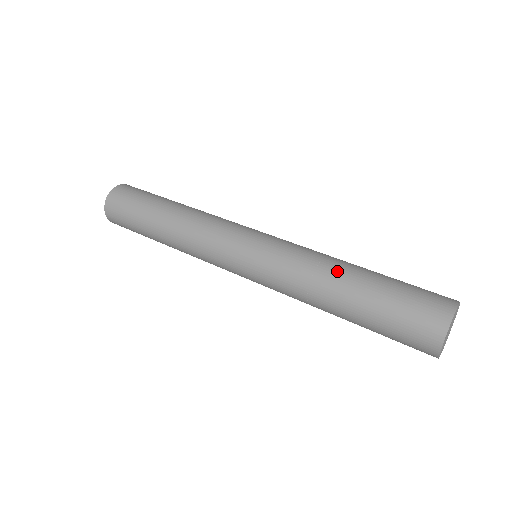
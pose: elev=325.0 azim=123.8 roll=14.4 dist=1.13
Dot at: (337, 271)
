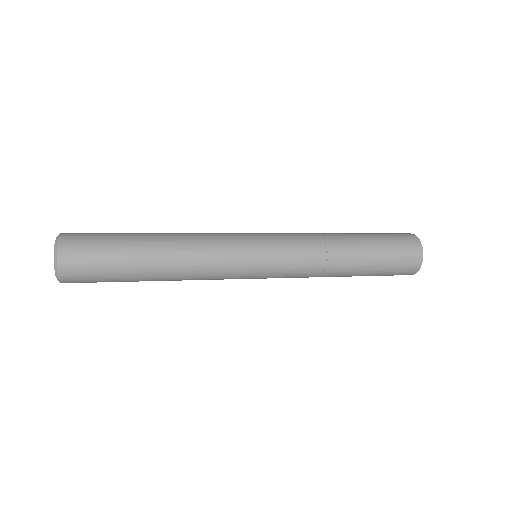
Dot at: (341, 245)
